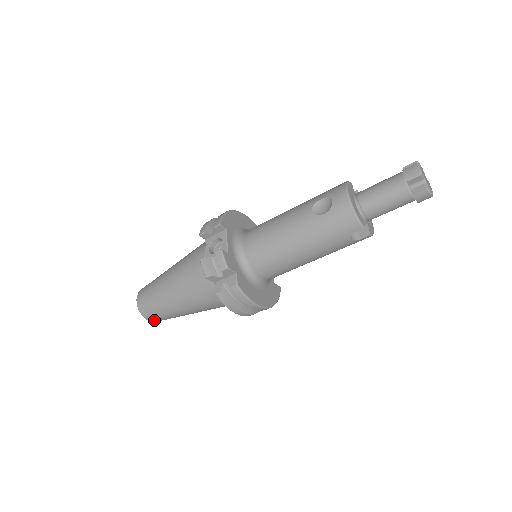
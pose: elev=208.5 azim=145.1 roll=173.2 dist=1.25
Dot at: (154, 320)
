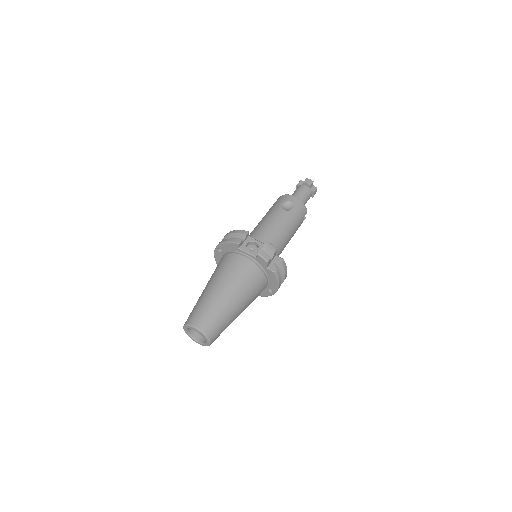
Dot at: (214, 340)
